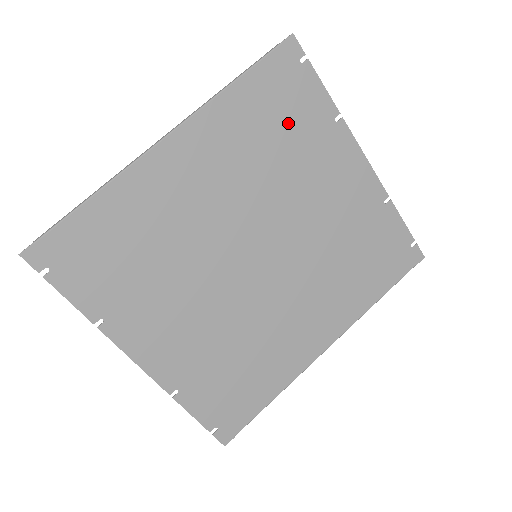
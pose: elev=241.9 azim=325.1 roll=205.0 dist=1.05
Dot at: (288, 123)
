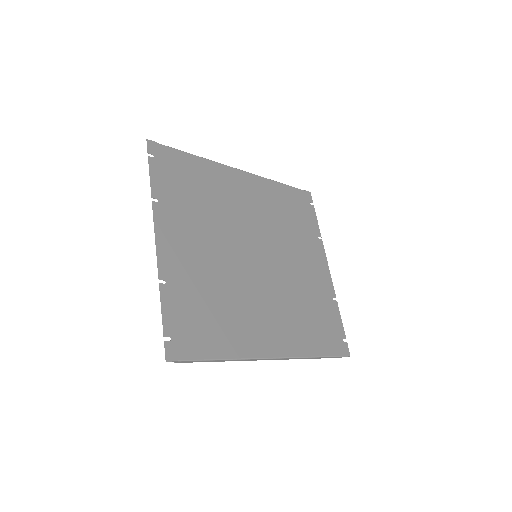
Dot at: (297, 218)
